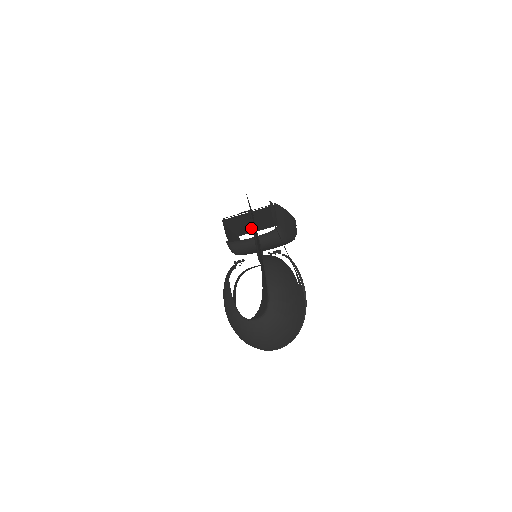
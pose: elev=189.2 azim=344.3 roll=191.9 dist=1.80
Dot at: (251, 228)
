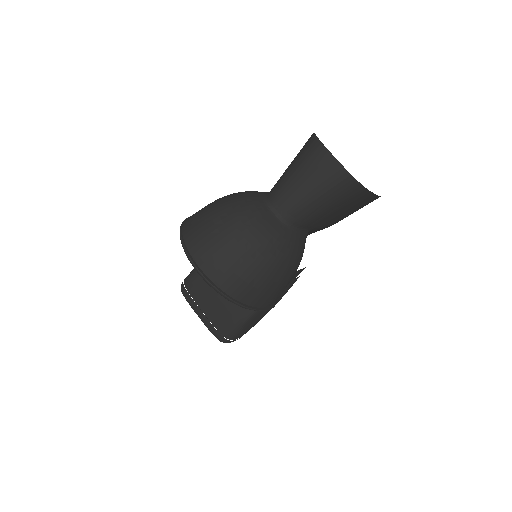
Dot at: occluded
